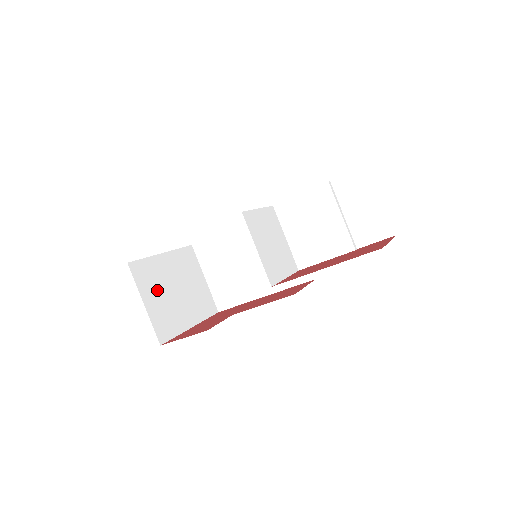
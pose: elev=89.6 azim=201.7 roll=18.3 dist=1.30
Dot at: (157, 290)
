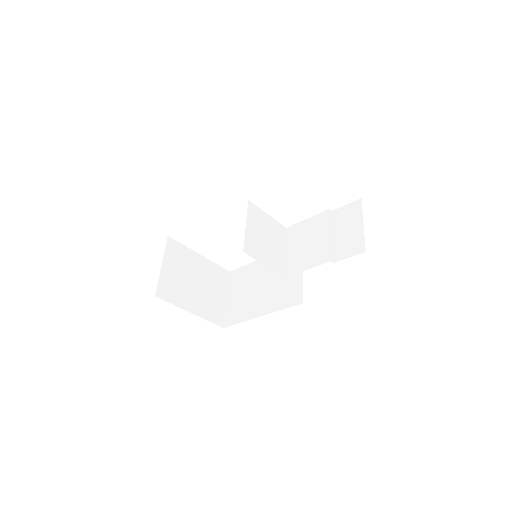
Dot at: (179, 268)
